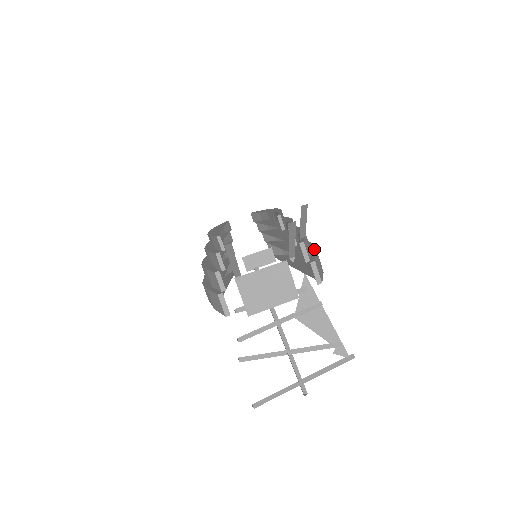
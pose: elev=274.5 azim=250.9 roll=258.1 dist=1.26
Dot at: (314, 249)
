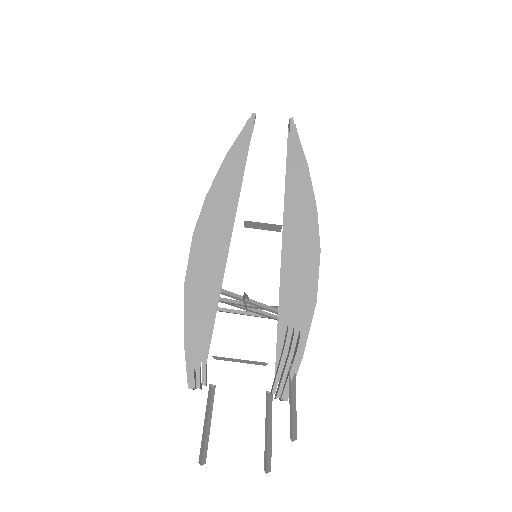
Dot at: (306, 337)
